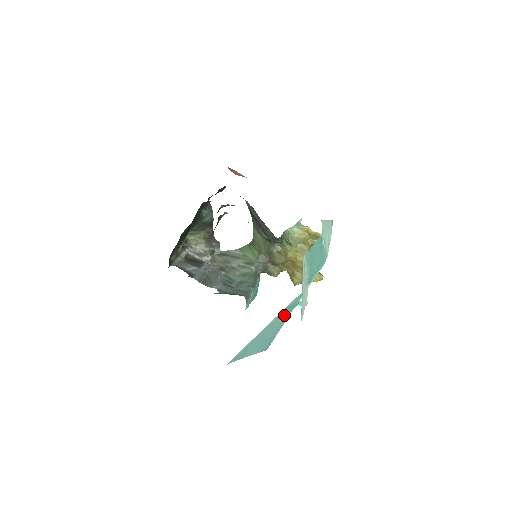
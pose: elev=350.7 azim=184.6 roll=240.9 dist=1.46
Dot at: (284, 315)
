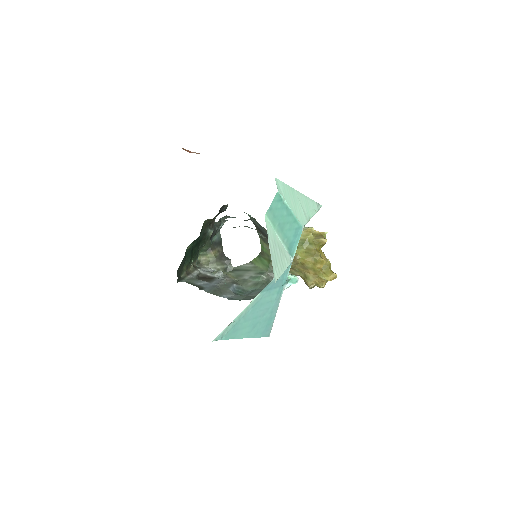
Dot at: (274, 292)
